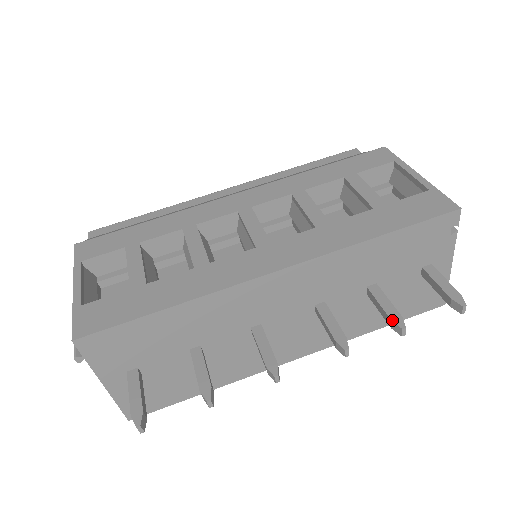
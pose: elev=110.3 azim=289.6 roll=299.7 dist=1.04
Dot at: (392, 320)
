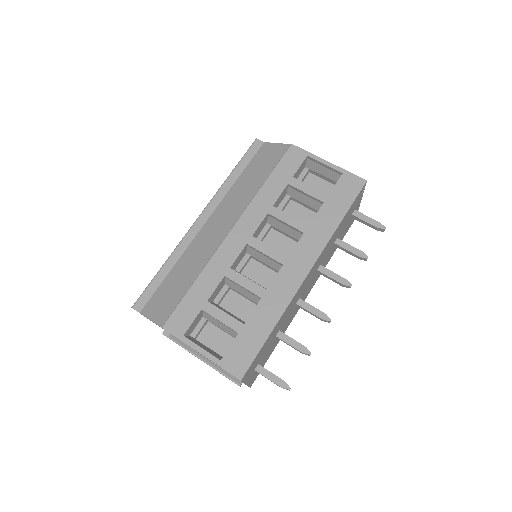
Dot at: (360, 256)
